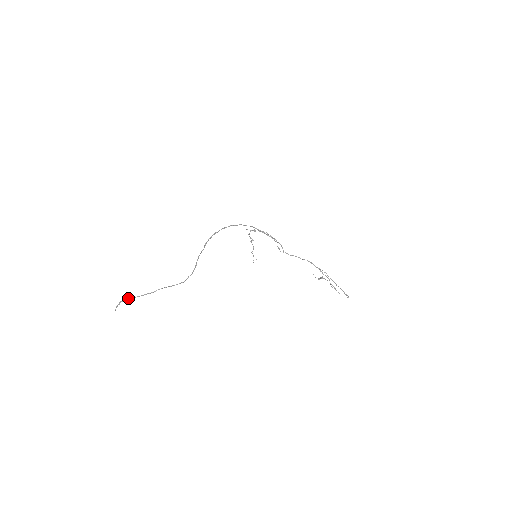
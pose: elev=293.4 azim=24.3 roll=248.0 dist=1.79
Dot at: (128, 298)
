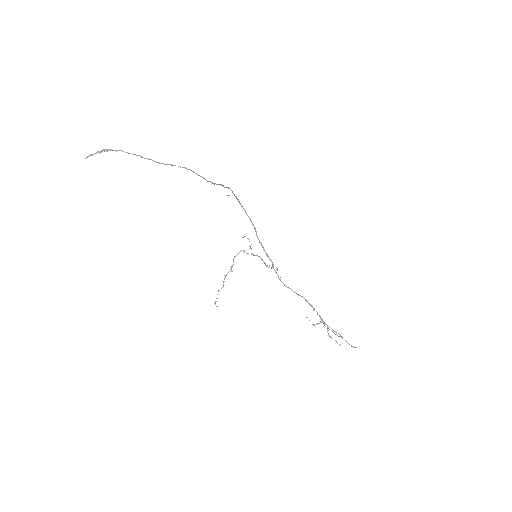
Dot at: (121, 150)
